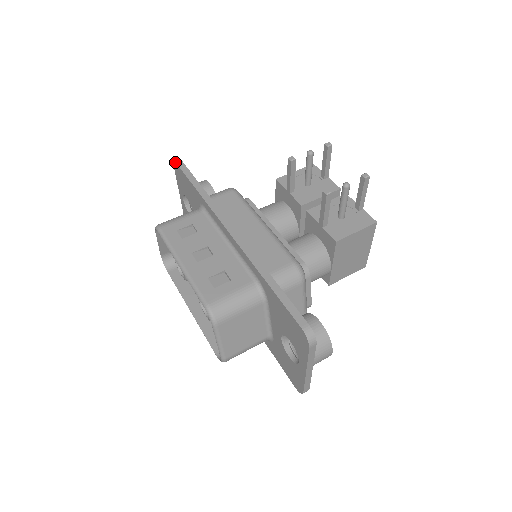
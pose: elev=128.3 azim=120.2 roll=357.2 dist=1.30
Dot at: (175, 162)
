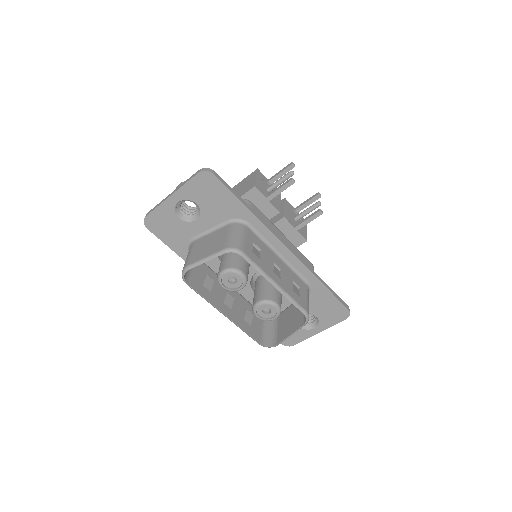
Dot at: (212, 173)
